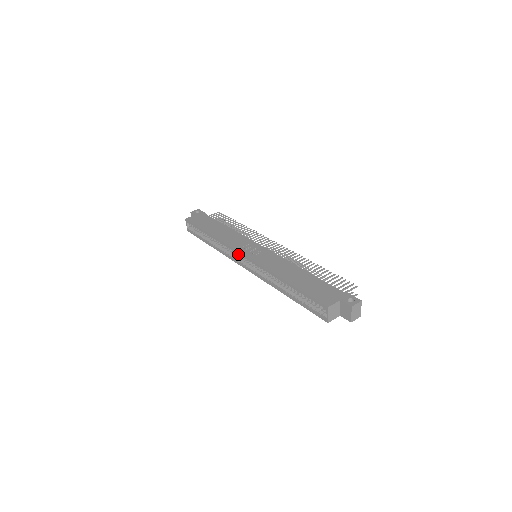
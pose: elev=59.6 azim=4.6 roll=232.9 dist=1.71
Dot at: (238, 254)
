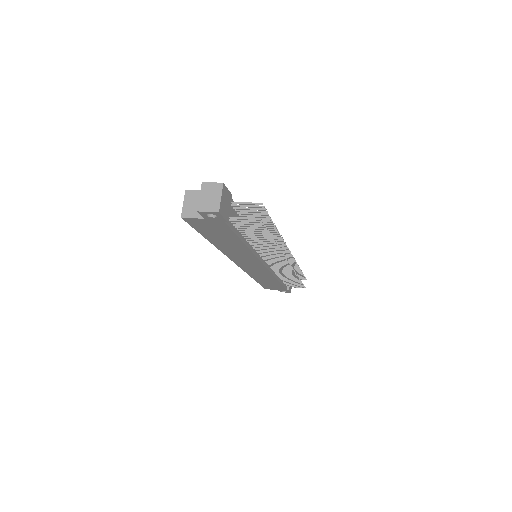
Dot at: occluded
